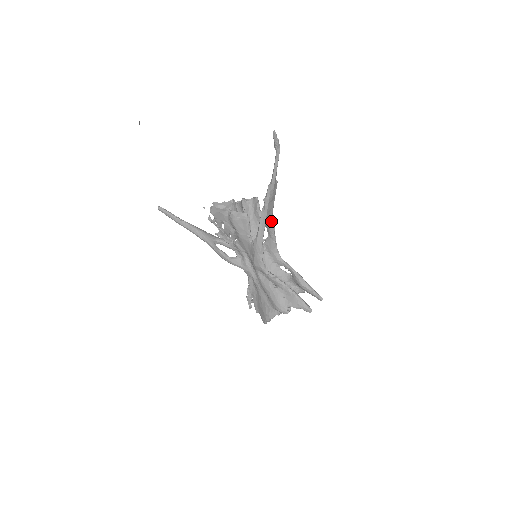
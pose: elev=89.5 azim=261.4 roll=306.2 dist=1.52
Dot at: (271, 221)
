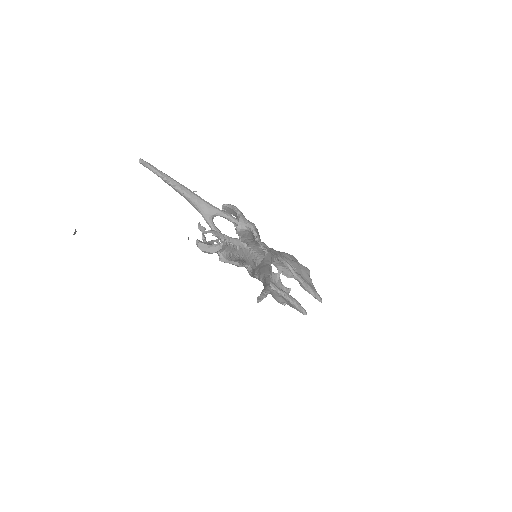
Dot at: occluded
